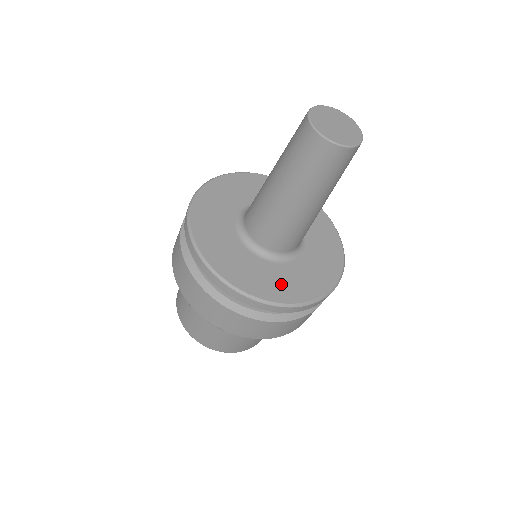
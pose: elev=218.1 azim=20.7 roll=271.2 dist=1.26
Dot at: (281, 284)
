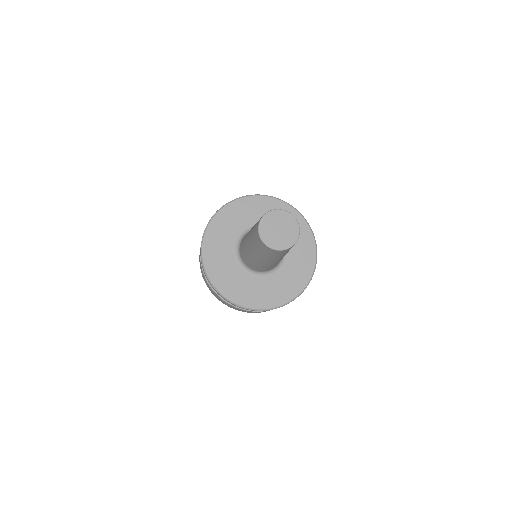
Dot at: (254, 294)
